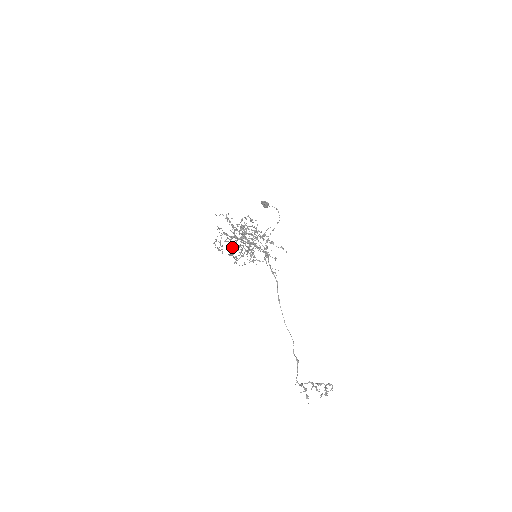
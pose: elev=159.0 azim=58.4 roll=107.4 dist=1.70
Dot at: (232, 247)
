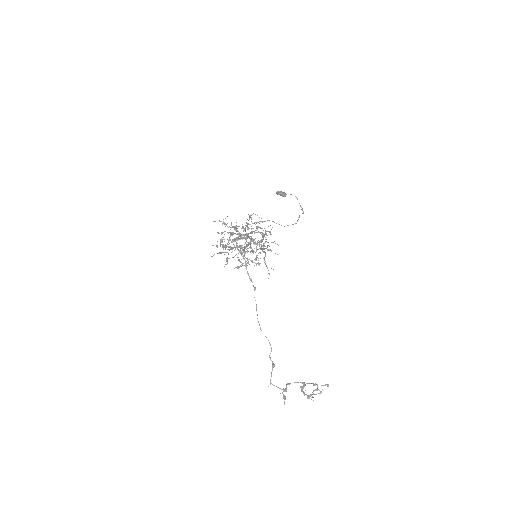
Dot at: occluded
